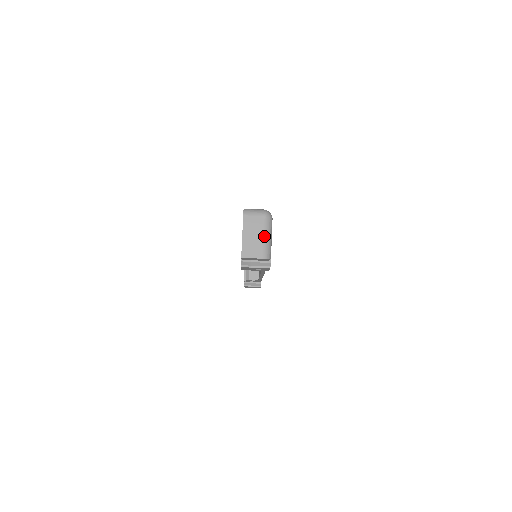
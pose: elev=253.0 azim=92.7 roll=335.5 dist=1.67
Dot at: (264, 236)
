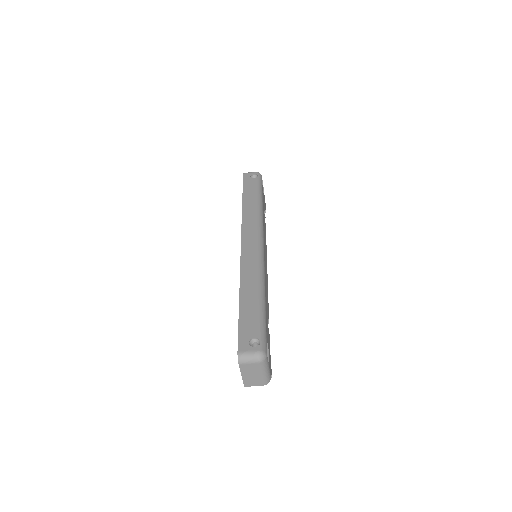
Dot at: (262, 374)
